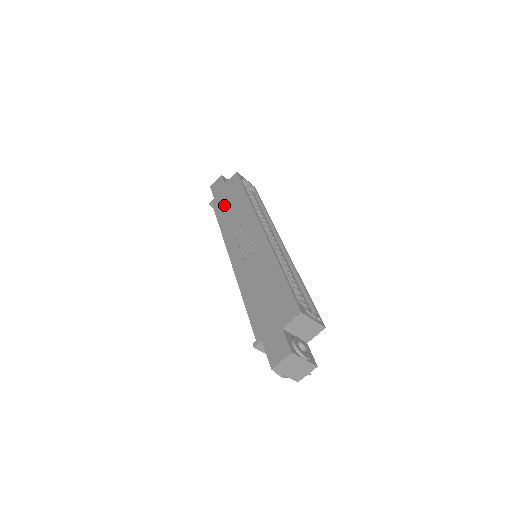
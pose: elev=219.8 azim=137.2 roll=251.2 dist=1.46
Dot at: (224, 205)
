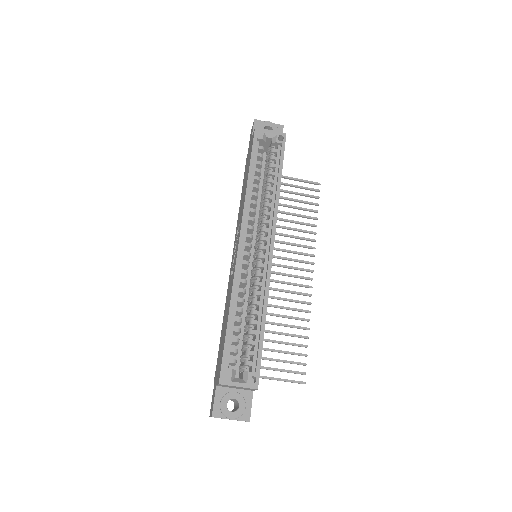
Dot at: (245, 175)
